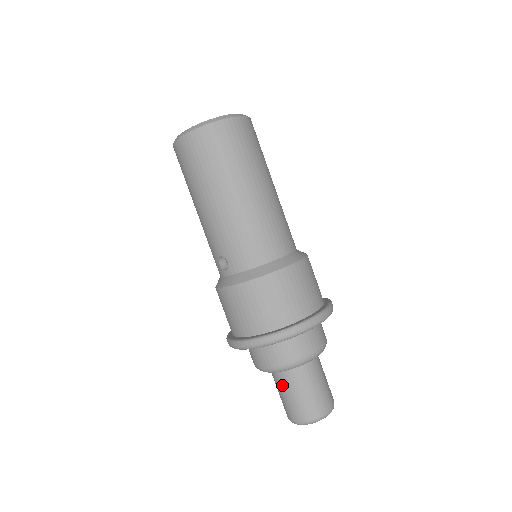
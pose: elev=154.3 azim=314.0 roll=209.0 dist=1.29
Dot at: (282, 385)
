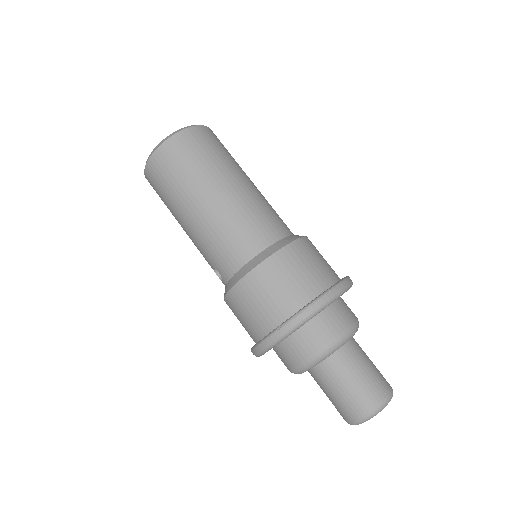
Dot at: (320, 384)
